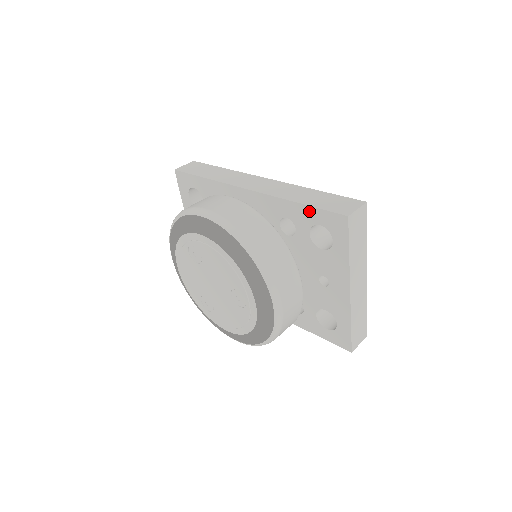
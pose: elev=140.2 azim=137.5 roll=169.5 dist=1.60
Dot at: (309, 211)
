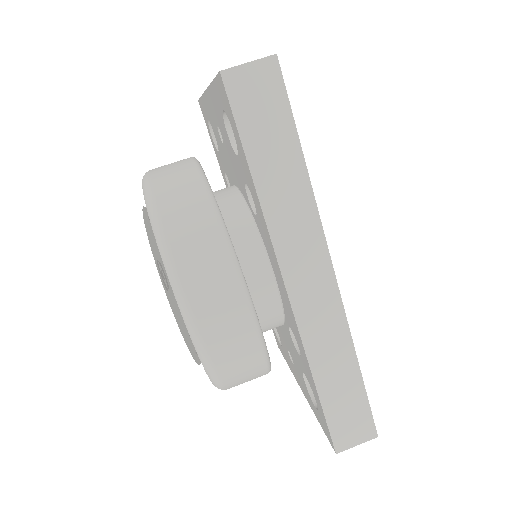
Dot at: (317, 397)
